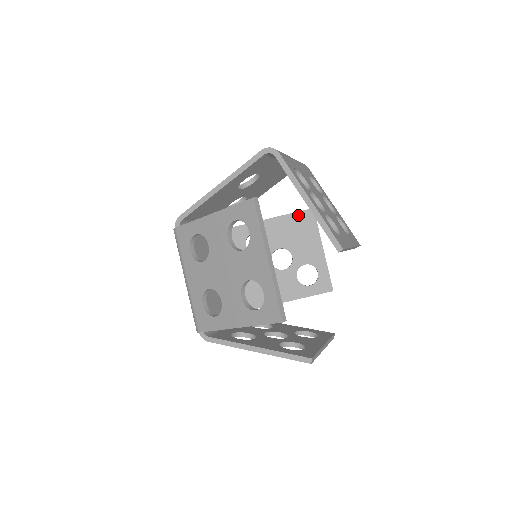
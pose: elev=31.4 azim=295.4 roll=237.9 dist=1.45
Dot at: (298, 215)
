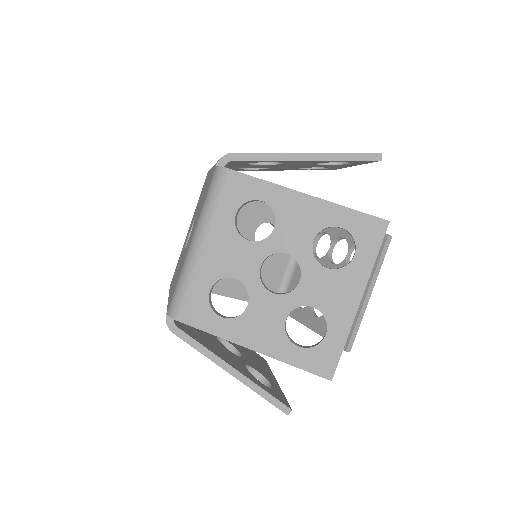
Dot at: occluded
